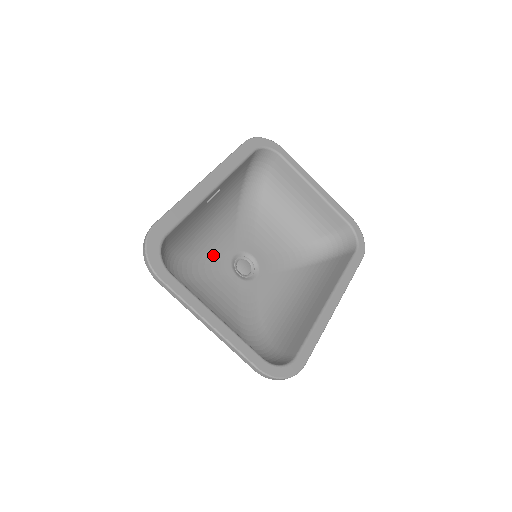
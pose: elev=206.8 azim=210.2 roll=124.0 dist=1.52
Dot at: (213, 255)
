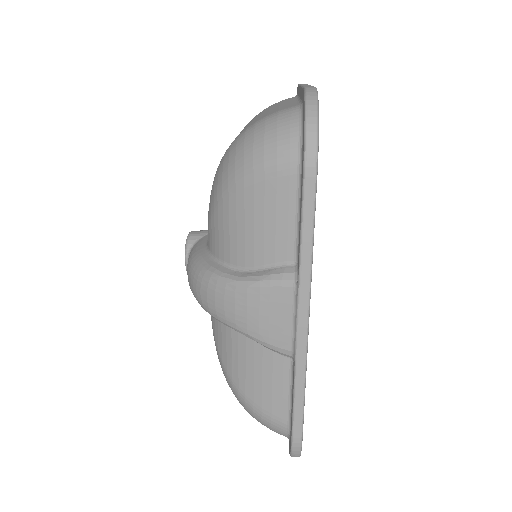
Dot at: occluded
